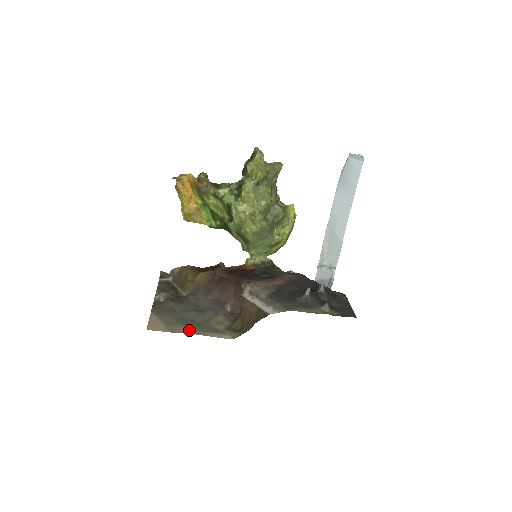
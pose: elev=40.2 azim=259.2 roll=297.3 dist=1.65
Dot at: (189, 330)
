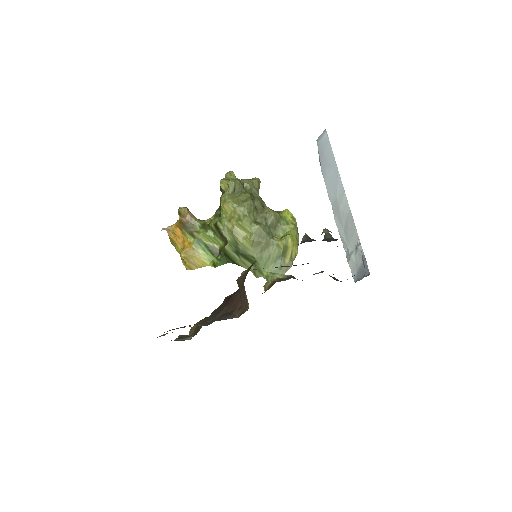
Dot at: occluded
